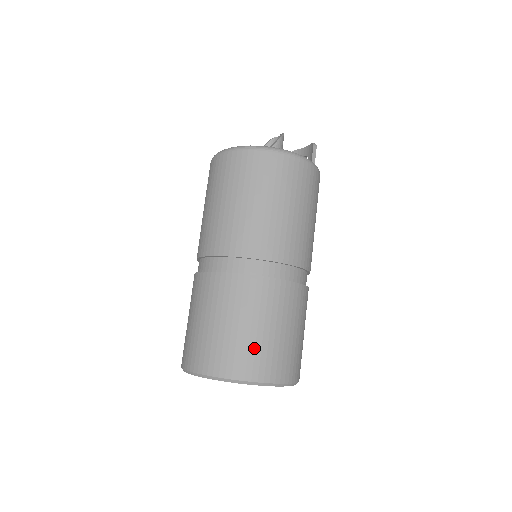
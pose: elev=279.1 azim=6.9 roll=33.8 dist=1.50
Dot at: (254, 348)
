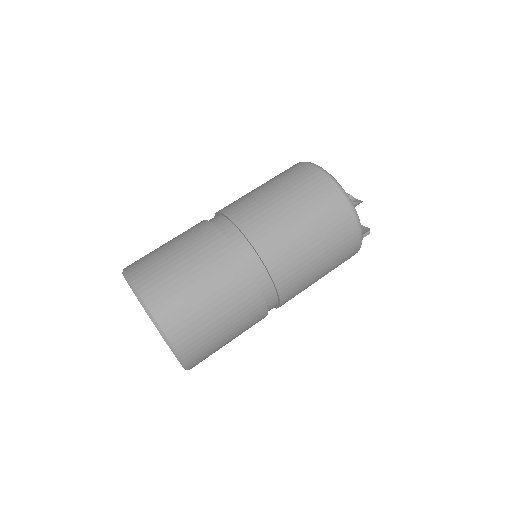
Dot at: (195, 319)
